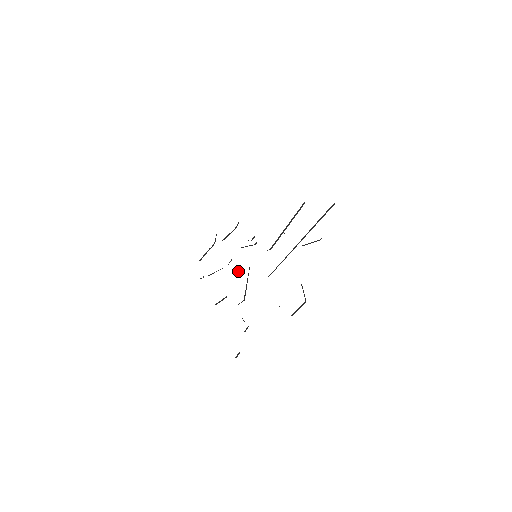
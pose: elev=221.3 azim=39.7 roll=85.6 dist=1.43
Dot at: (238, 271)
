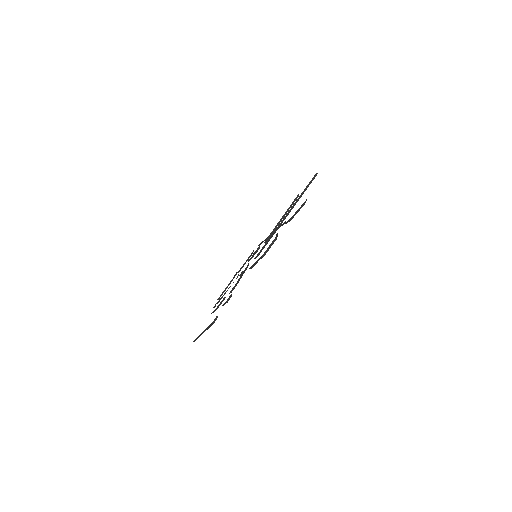
Dot at: (239, 275)
